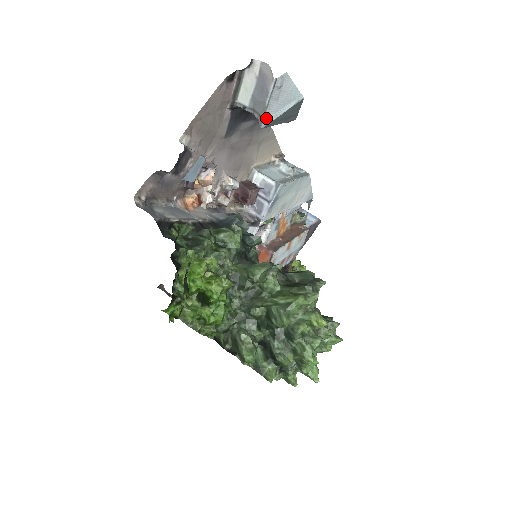
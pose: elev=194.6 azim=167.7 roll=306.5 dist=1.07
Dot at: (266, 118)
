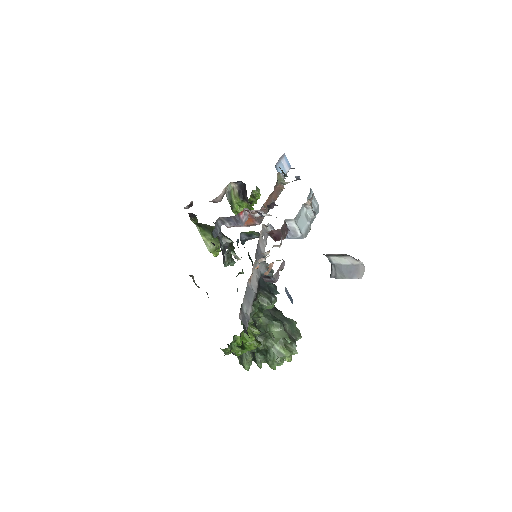
Dot at: (338, 278)
